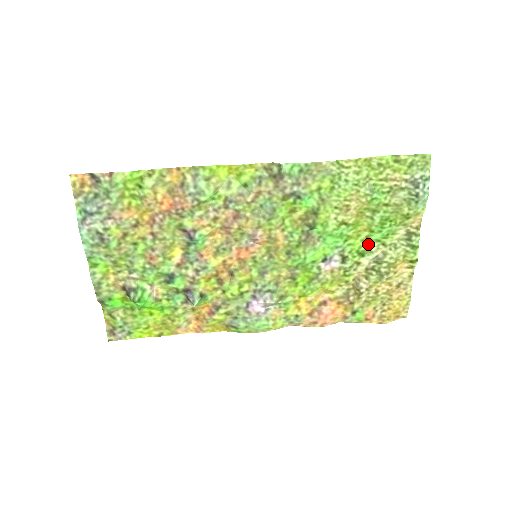
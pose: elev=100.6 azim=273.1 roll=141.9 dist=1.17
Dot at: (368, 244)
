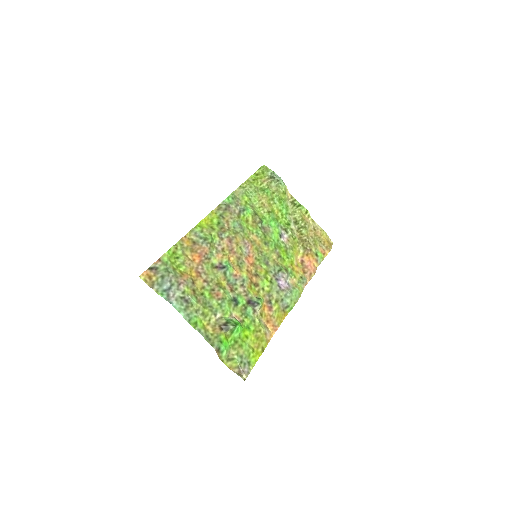
Dot at: (285, 218)
